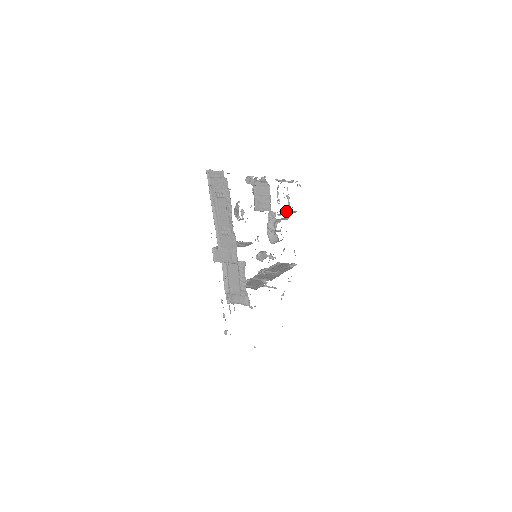
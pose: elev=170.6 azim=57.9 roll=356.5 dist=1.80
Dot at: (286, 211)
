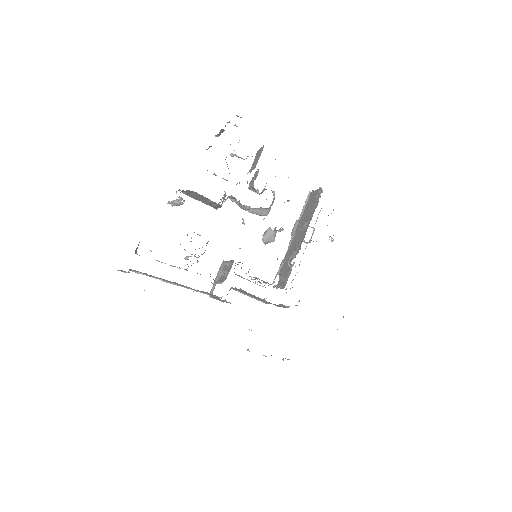
Dot at: occluded
